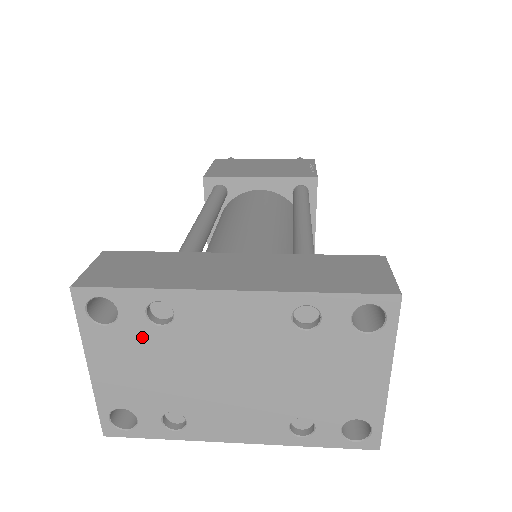
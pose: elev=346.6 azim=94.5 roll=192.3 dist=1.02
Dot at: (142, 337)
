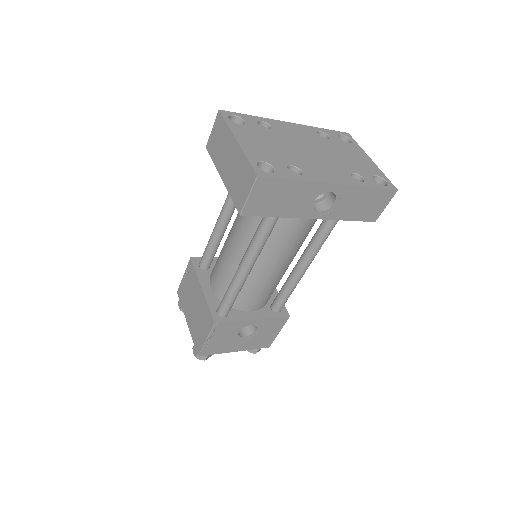
Dot at: (260, 132)
